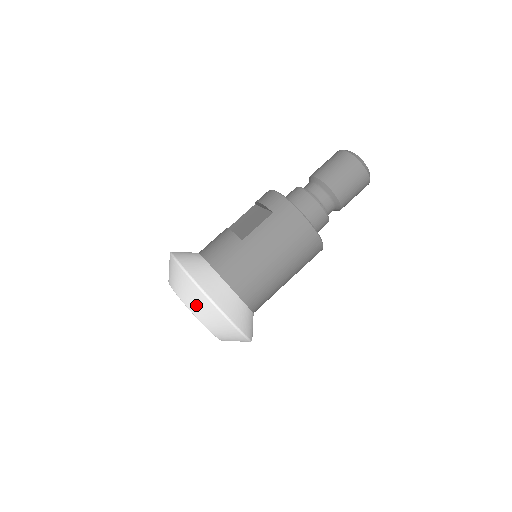
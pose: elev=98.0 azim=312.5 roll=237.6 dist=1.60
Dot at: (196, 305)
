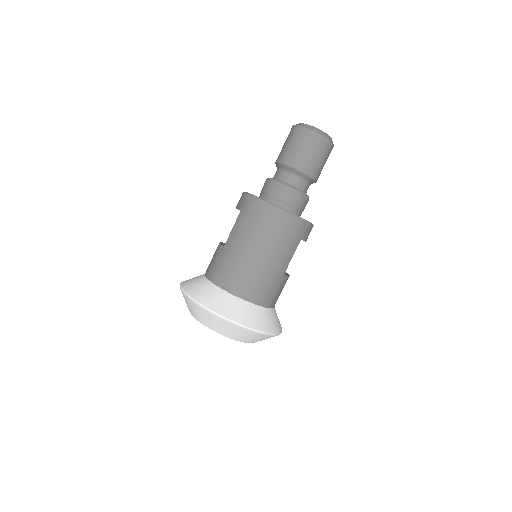
Dot at: (200, 316)
